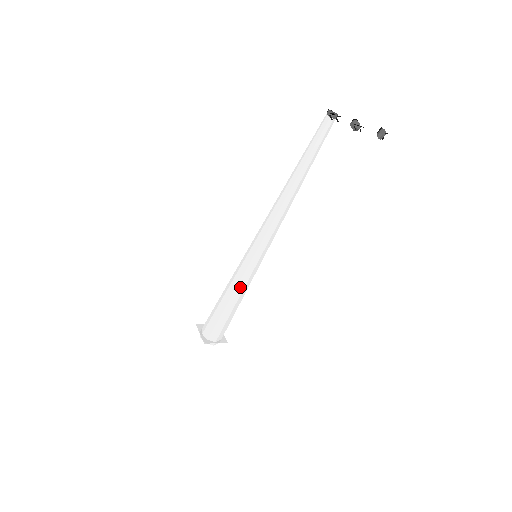
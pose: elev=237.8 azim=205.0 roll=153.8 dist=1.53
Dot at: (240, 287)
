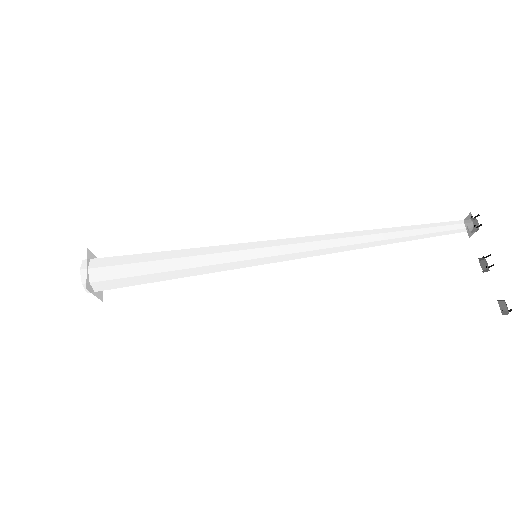
Dot at: (204, 251)
